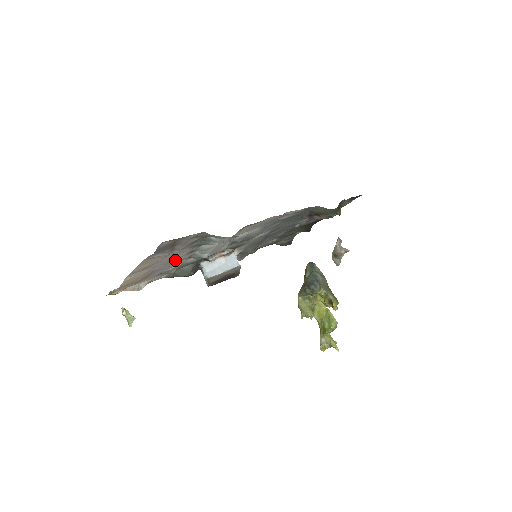
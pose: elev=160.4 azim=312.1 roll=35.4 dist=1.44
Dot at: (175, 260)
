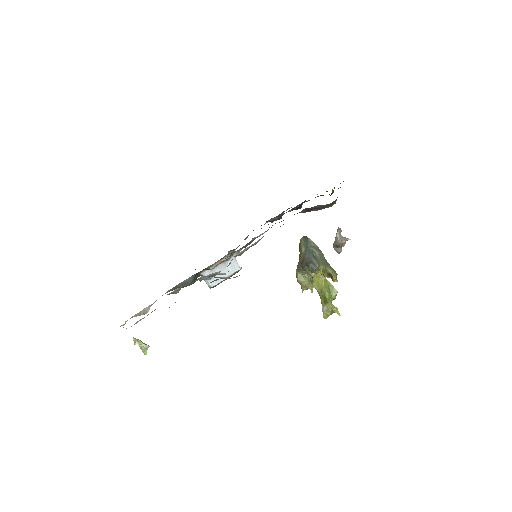
Dot at: occluded
